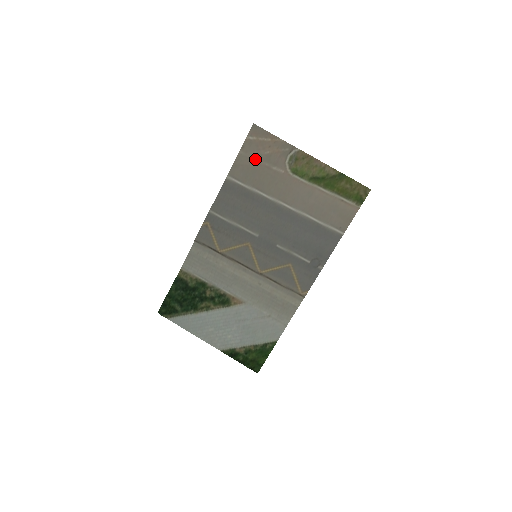
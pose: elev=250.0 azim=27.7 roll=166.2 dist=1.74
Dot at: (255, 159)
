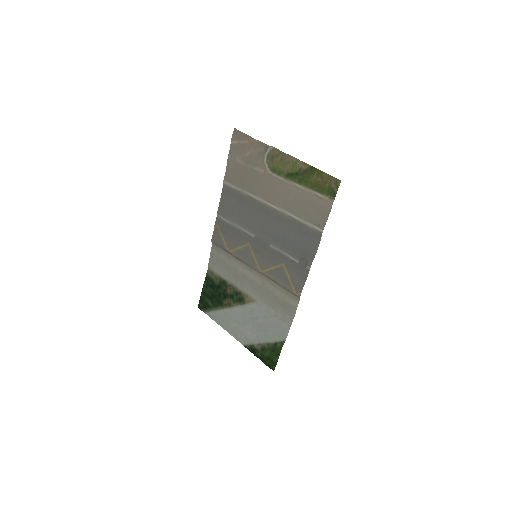
Dot at: (240, 162)
